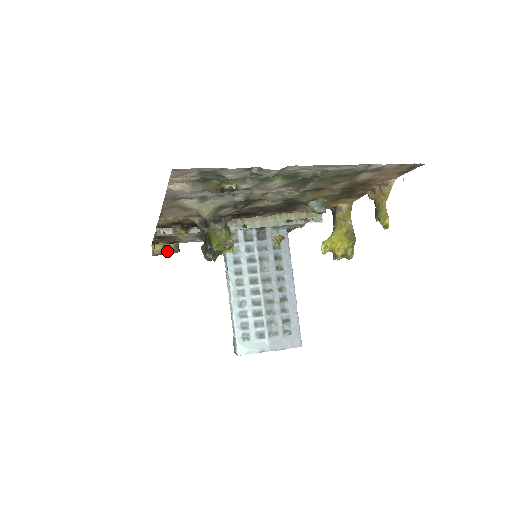
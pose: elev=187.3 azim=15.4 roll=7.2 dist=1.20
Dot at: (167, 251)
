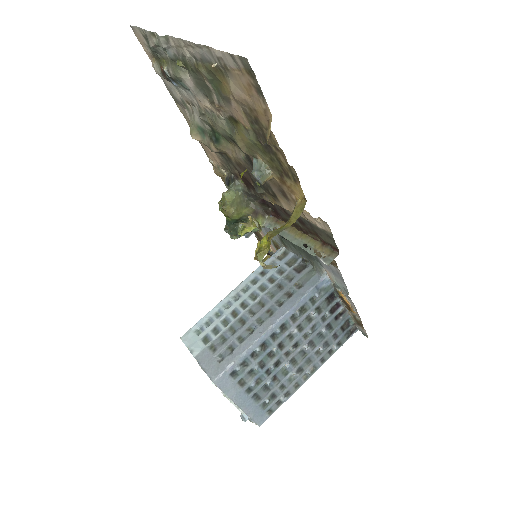
Dot at: occluded
